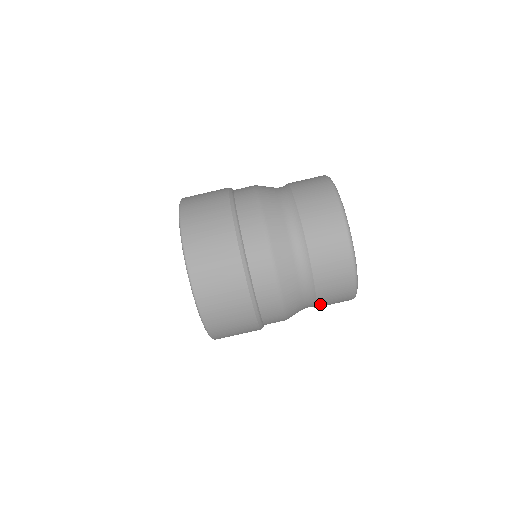
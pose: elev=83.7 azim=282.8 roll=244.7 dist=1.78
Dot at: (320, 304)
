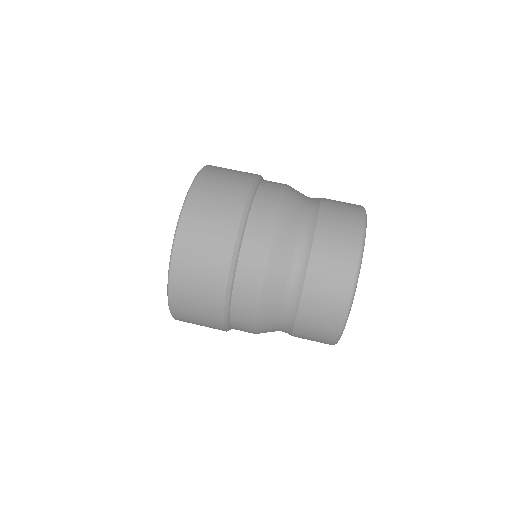
Dot at: occluded
